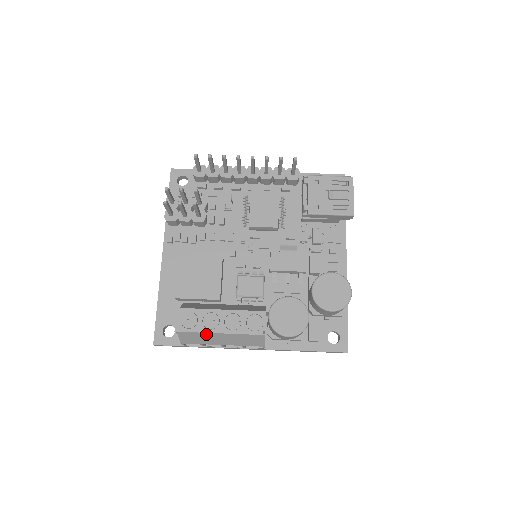
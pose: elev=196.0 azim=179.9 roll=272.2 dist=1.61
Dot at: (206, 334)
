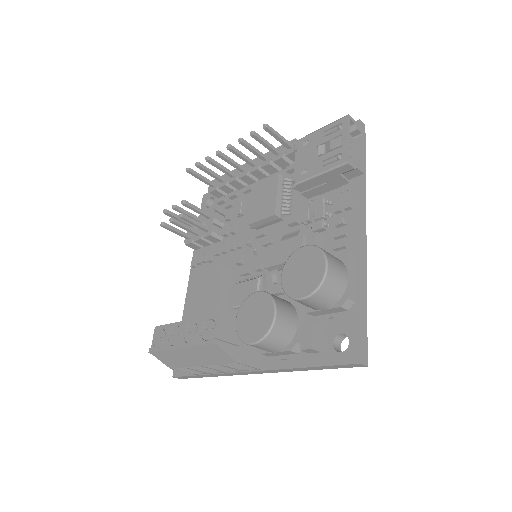
Dot at: (172, 352)
